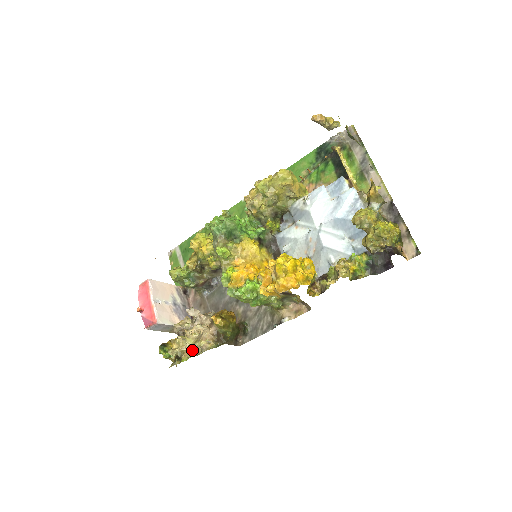
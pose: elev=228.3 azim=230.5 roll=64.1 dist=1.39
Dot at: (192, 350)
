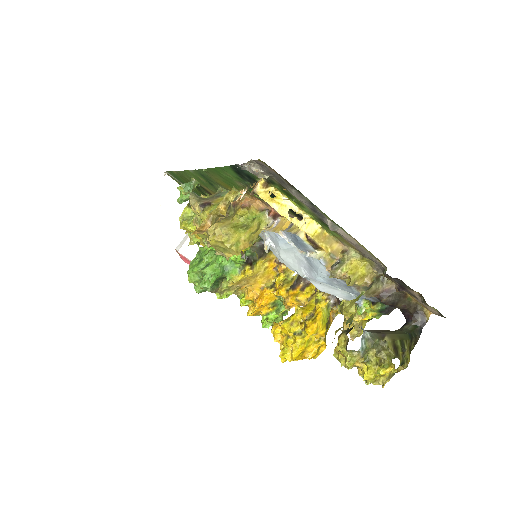
Dot at: occluded
